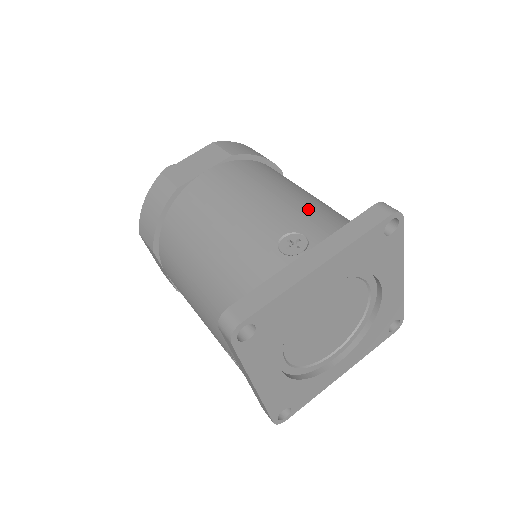
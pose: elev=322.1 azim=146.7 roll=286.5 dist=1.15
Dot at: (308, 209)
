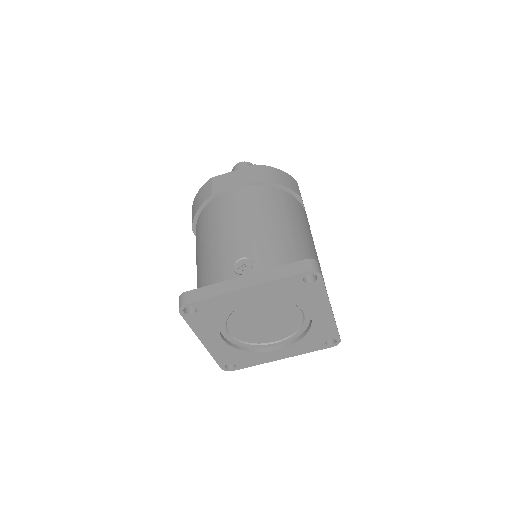
Dot at: (273, 243)
